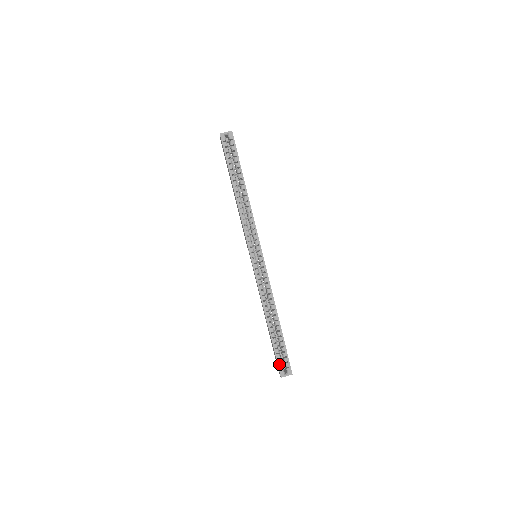
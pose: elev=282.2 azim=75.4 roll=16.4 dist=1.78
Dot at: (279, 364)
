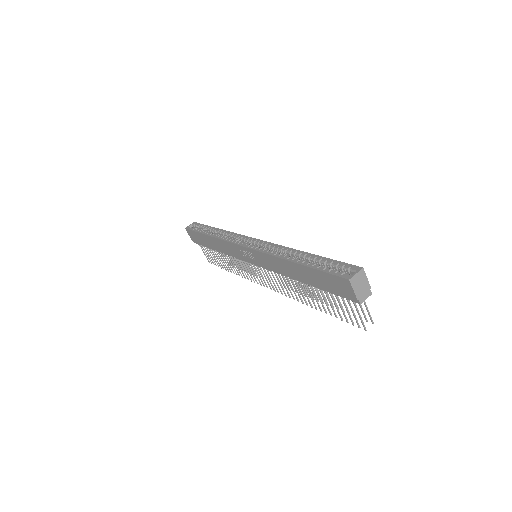
Dot at: (336, 276)
